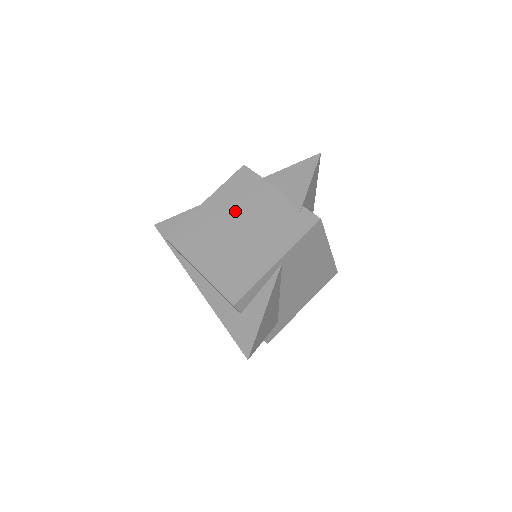
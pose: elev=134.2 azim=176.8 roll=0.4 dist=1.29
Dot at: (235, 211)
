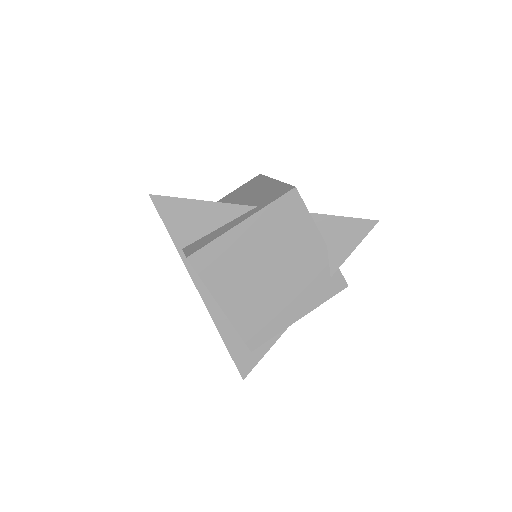
Dot at: (273, 249)
